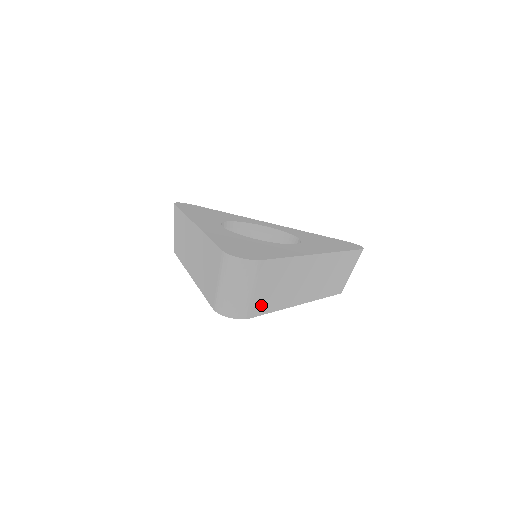
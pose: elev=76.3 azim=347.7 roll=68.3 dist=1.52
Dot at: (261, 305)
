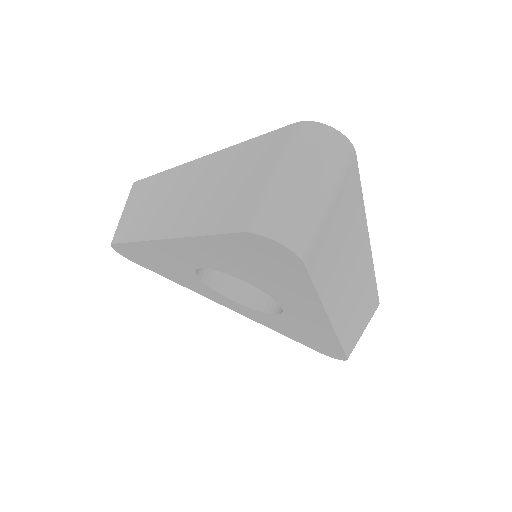
Dot at: (319, 255)
